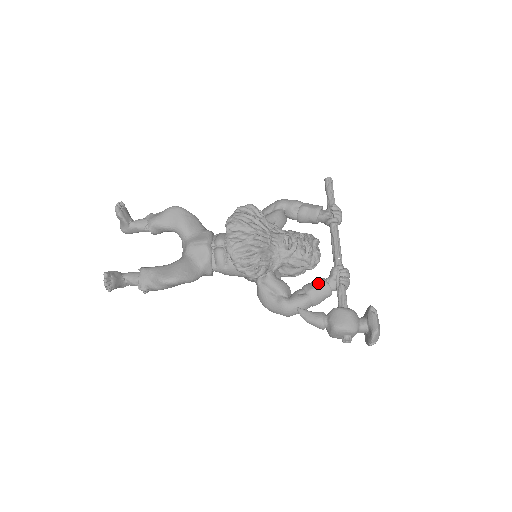
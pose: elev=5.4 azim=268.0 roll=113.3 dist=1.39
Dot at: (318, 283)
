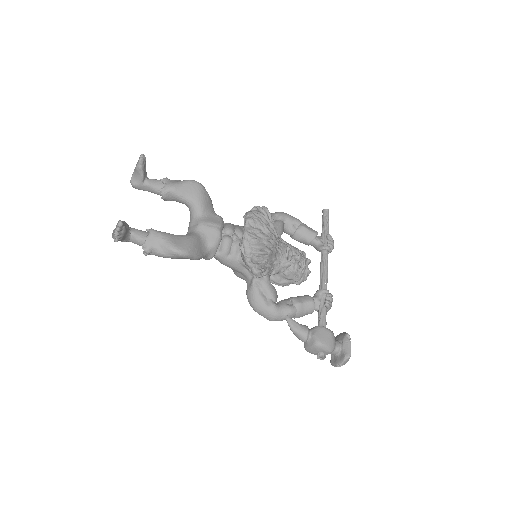
Dot at: (306, 299)
